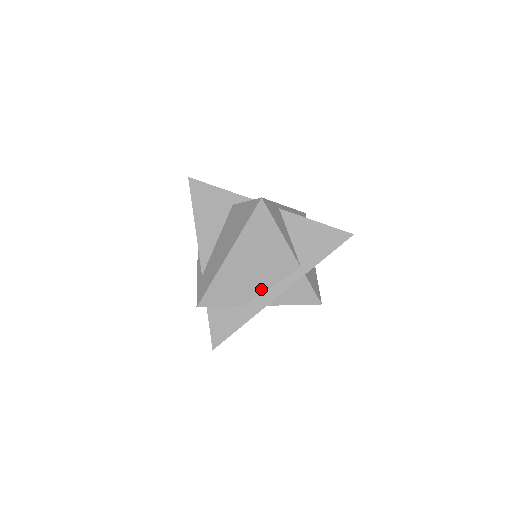
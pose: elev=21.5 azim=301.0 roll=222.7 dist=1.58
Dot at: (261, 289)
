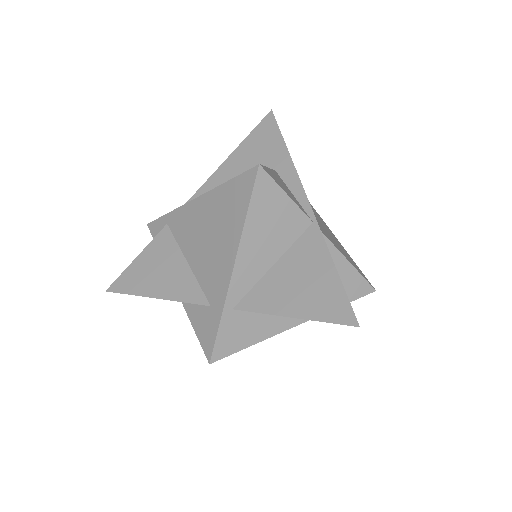
Dot at: occluded
